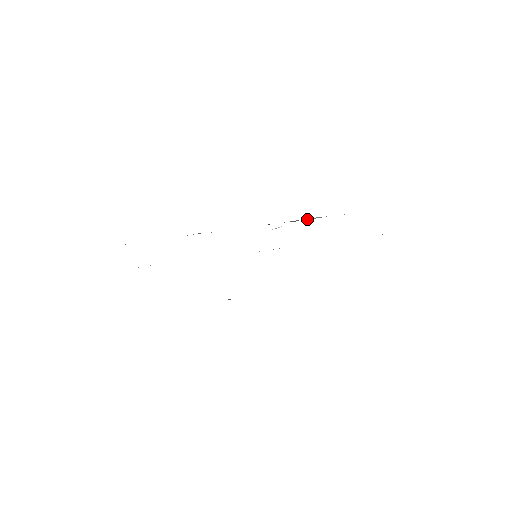
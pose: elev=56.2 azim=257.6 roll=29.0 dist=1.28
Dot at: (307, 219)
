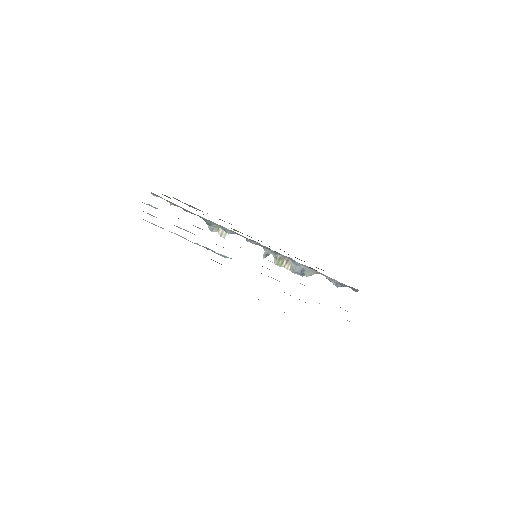
Dot at: occluded
